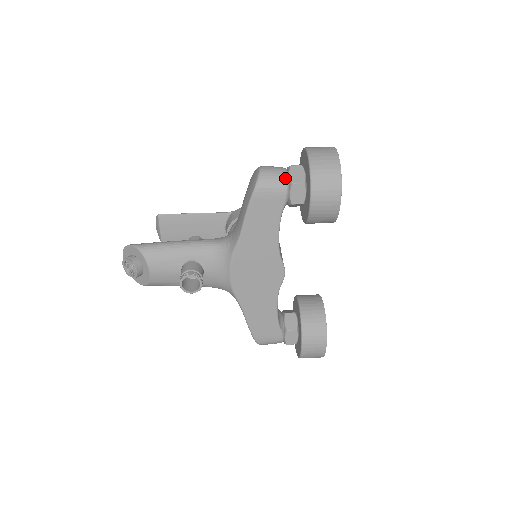
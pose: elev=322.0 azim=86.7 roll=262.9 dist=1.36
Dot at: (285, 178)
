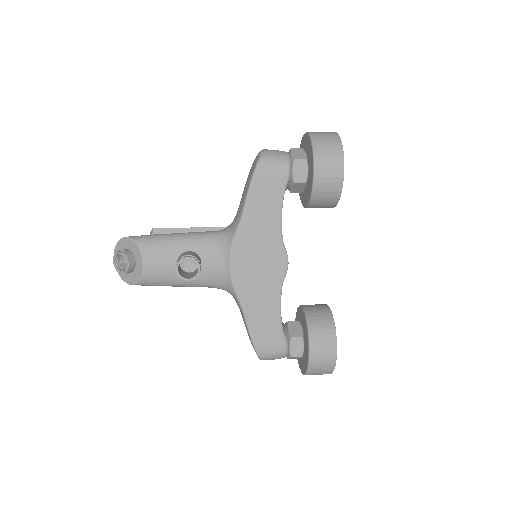
Dot at: (287, 156)
